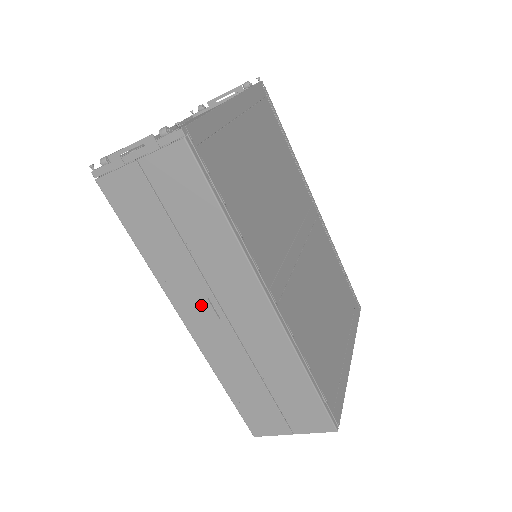
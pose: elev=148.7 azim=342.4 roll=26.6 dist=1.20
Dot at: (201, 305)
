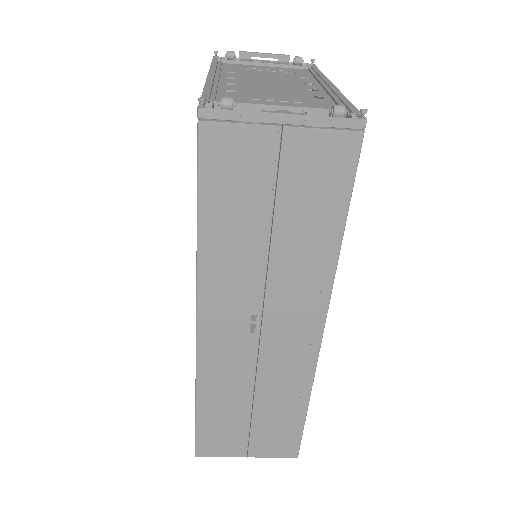
Dot at: (237, 314)
